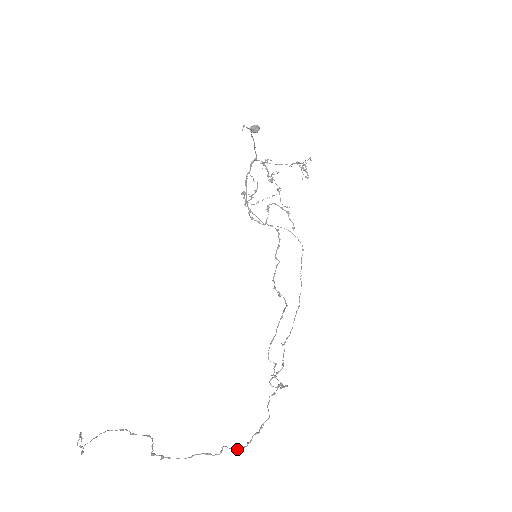
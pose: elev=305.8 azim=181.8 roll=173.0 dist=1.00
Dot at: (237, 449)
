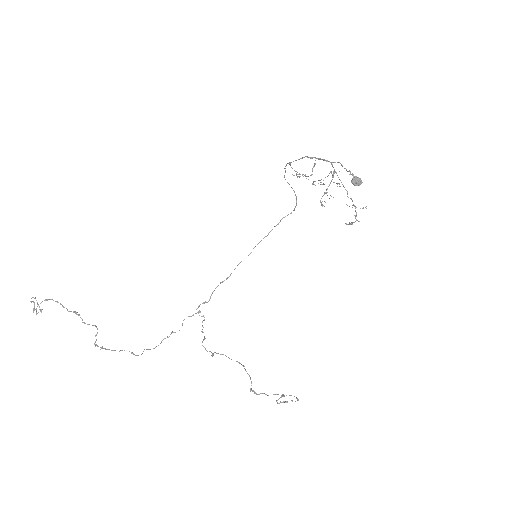
Dot at: occluded
